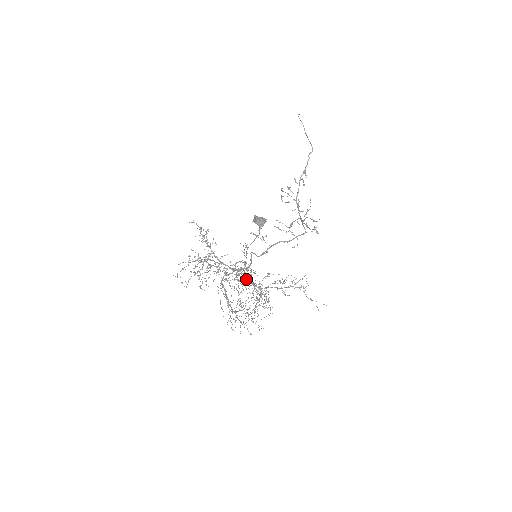
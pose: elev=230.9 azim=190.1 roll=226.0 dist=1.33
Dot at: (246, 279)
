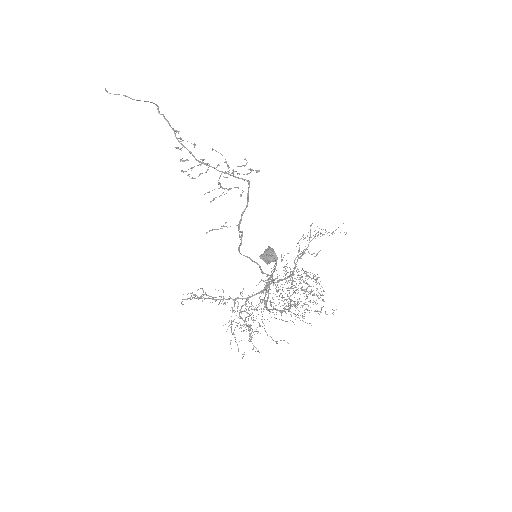
Dot at: occluded
